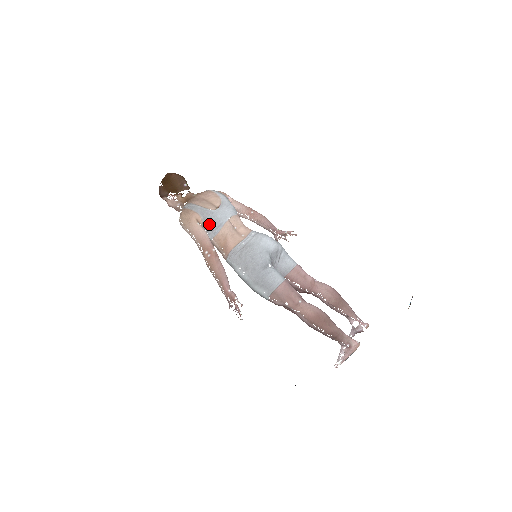
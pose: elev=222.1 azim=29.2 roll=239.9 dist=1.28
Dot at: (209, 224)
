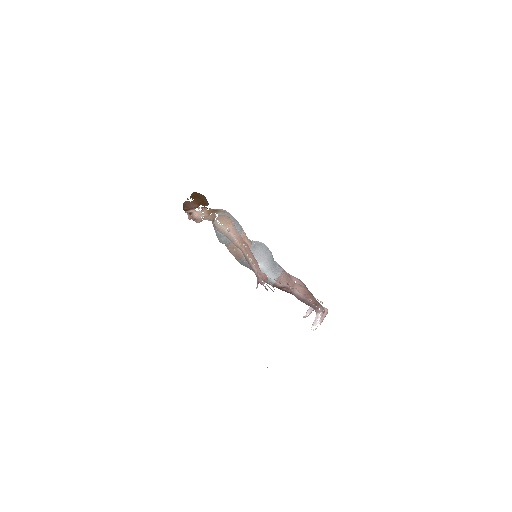
Dot at: (237, 227)
